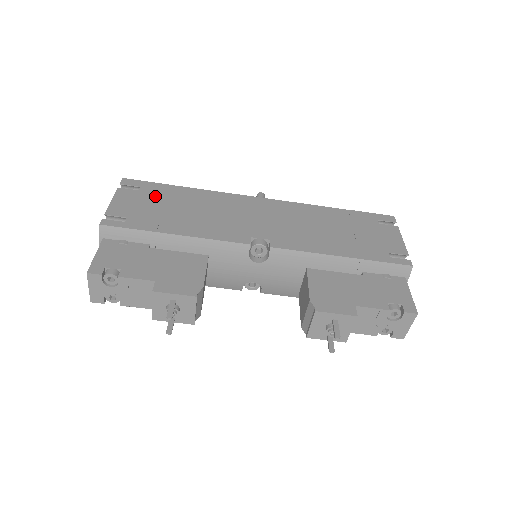
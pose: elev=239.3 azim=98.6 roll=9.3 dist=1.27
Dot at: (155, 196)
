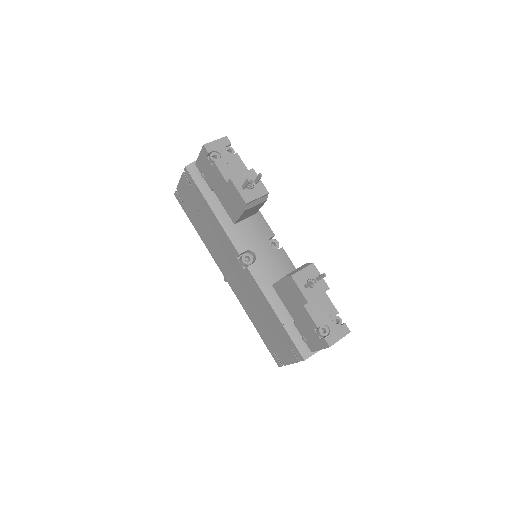
Dot at: occluded
